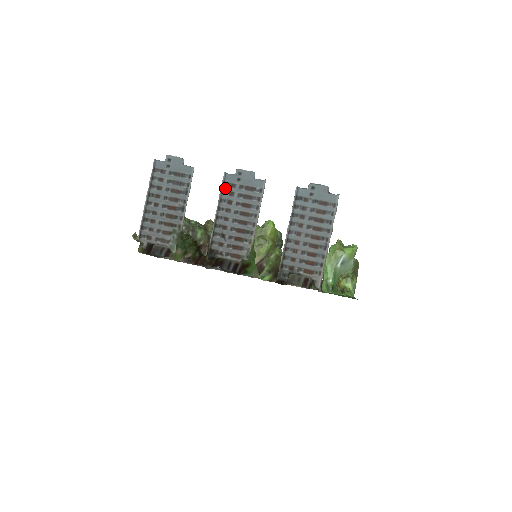
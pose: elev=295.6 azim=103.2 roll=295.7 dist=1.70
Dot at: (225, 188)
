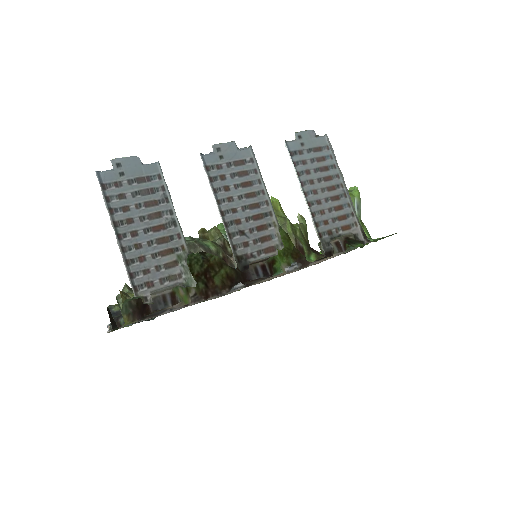
Dot at: (211, 174)
